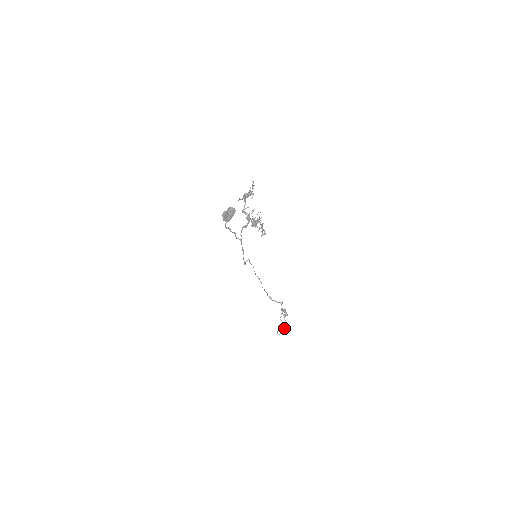
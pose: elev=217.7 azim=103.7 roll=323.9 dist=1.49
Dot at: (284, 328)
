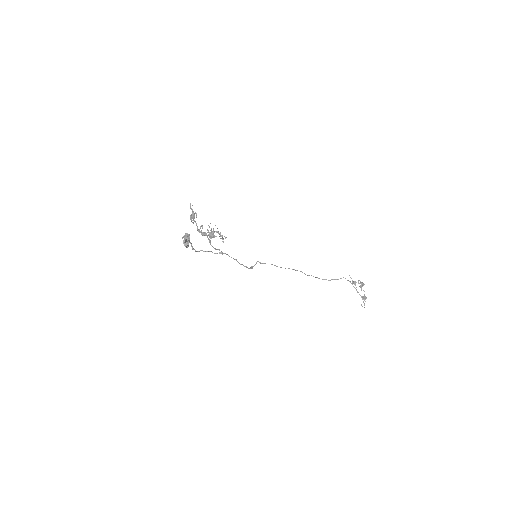
Dot at: (364, 299)
